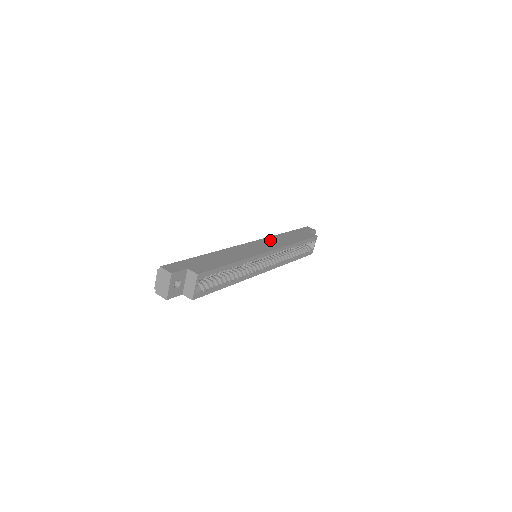
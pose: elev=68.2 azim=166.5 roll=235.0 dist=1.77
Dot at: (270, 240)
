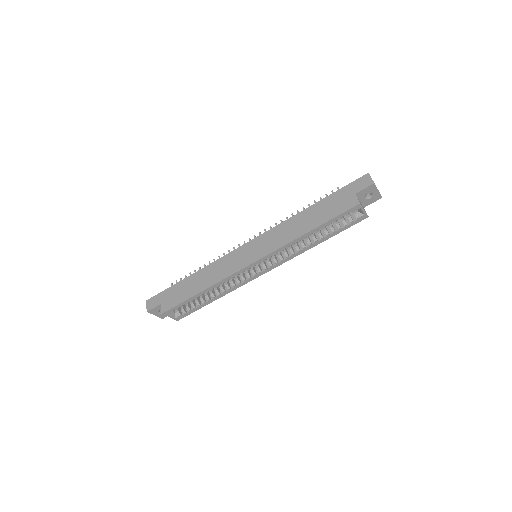
Dot at: (274, 233)
